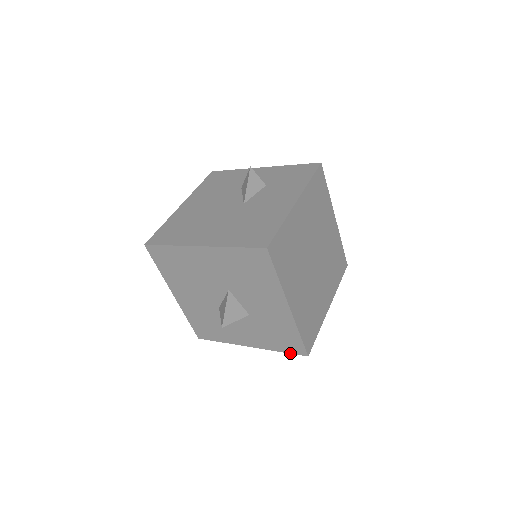
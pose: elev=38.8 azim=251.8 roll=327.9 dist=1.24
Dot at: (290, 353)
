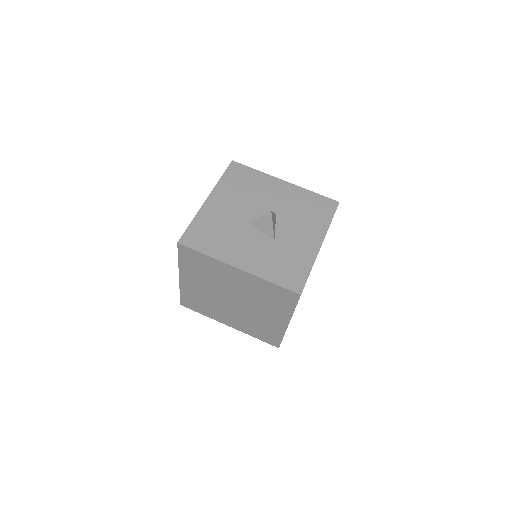
Dot at: (283, 287)
